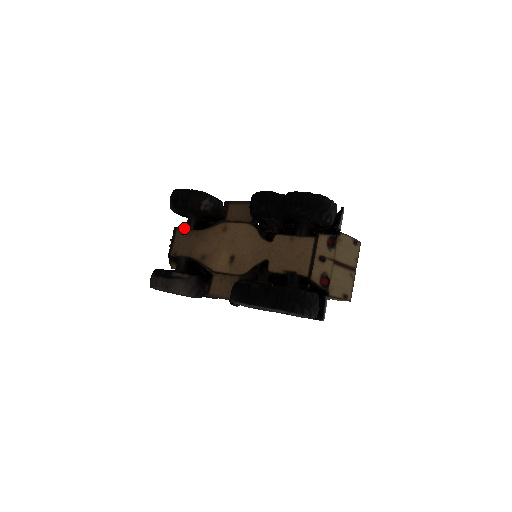
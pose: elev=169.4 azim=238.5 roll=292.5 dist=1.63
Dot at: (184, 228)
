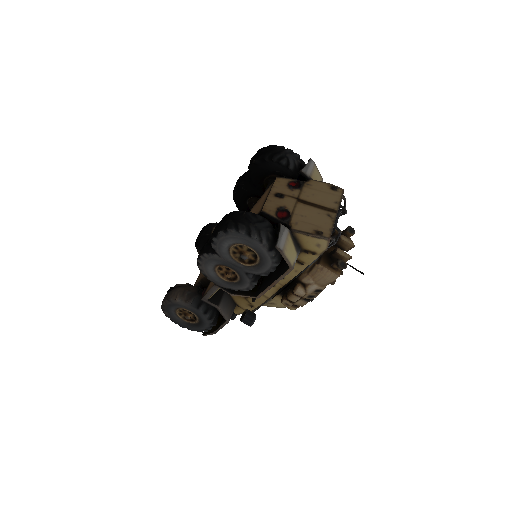
Dot at: occluded
